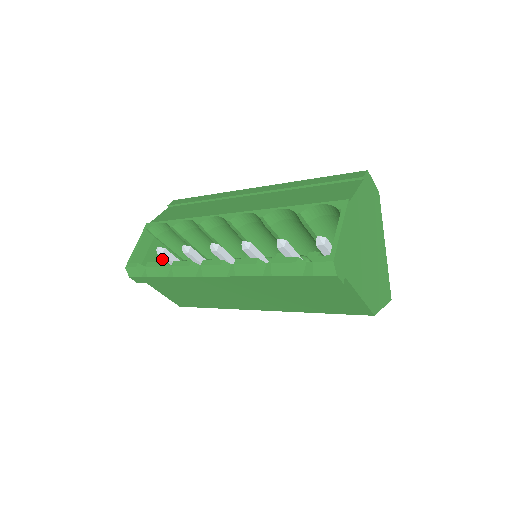
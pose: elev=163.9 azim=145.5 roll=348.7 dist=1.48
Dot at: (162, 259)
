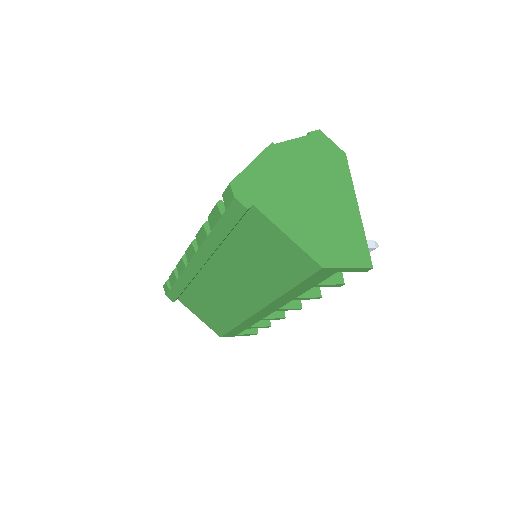
Dot at: occluded
